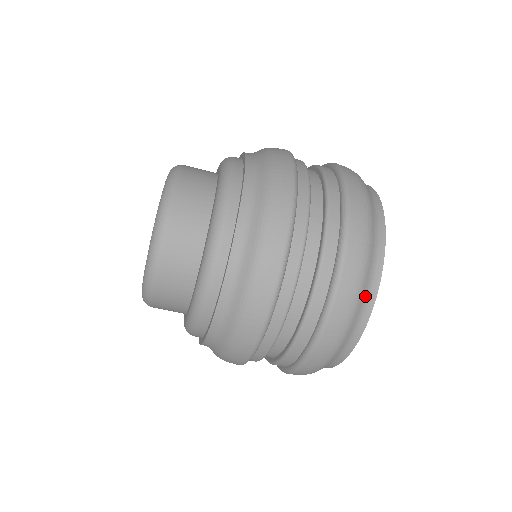
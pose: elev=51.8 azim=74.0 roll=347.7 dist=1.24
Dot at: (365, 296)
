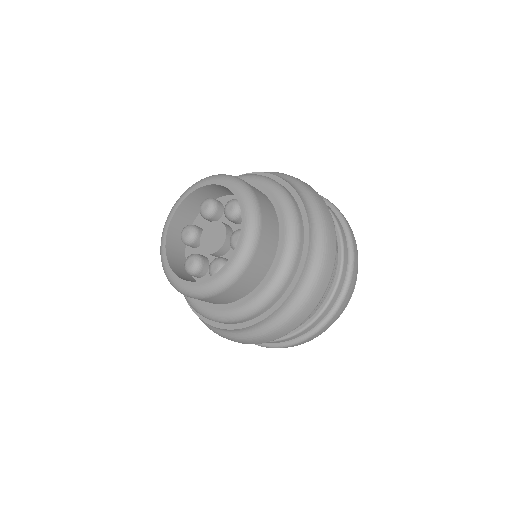
Dot at: occluded
